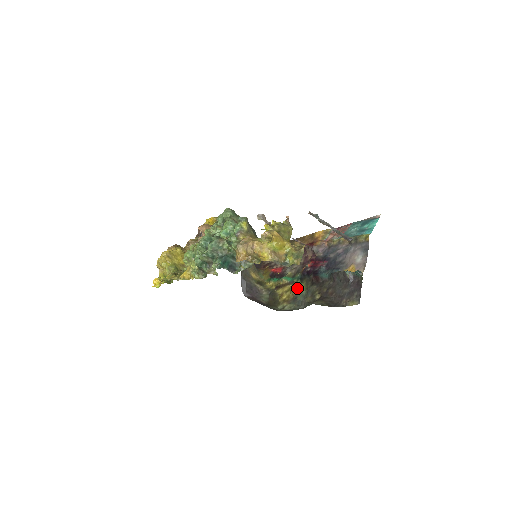
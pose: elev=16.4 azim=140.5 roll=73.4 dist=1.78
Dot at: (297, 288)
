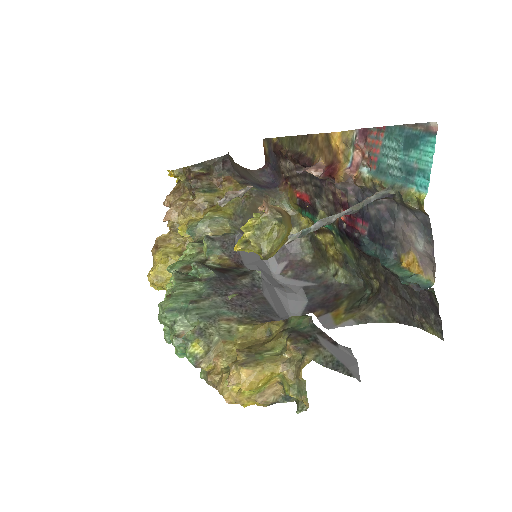
Dot at: (342, 248)
